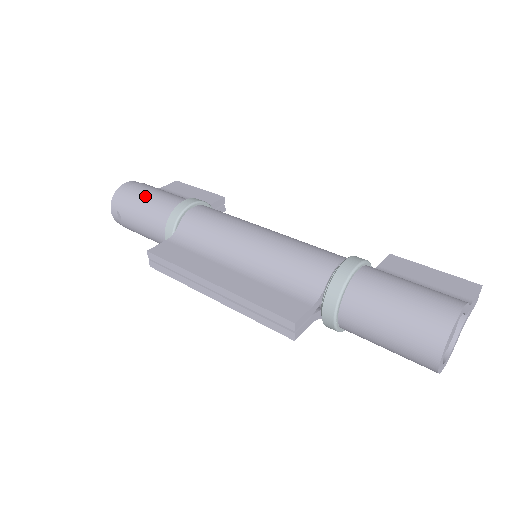
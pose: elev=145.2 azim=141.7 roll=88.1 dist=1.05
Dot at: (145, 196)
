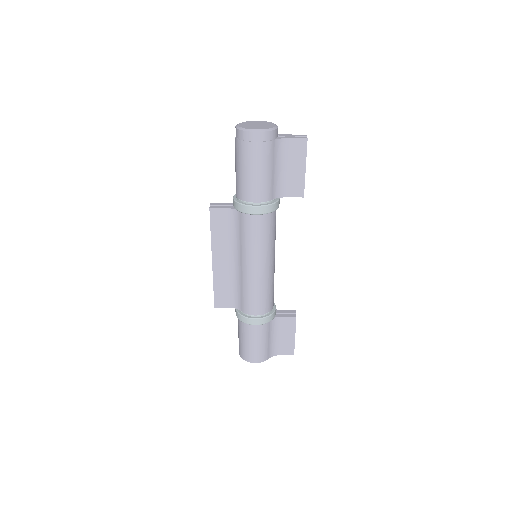
Dot at: (249, 168)
